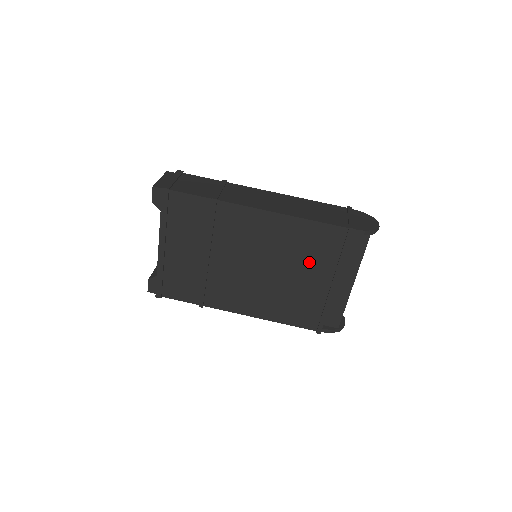
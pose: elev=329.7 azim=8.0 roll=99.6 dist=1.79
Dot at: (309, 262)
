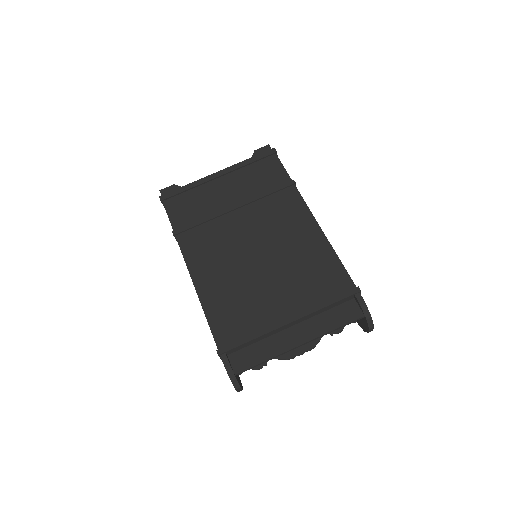
Dot at: (295, 283)
